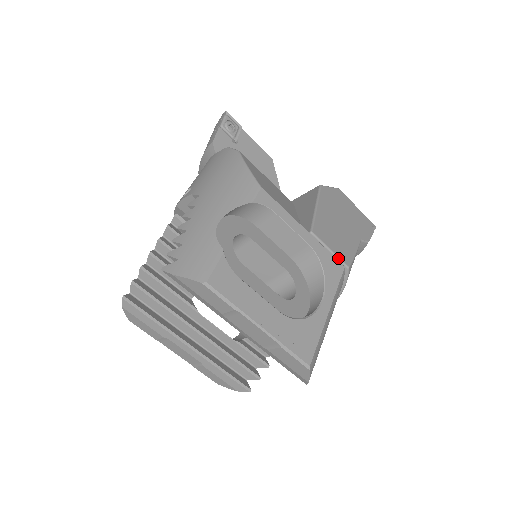
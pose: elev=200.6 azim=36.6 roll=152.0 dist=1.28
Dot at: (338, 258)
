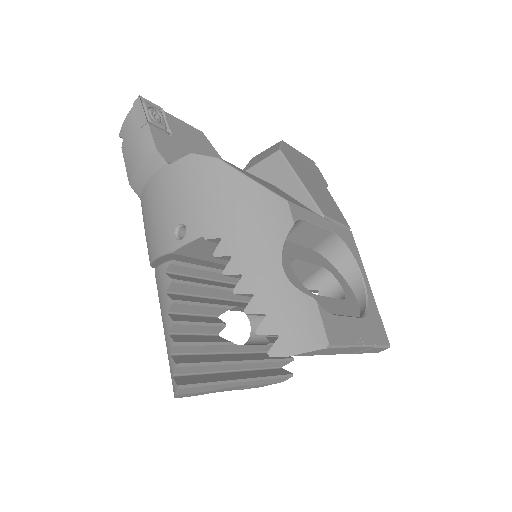
Dot at: (343, 226)
